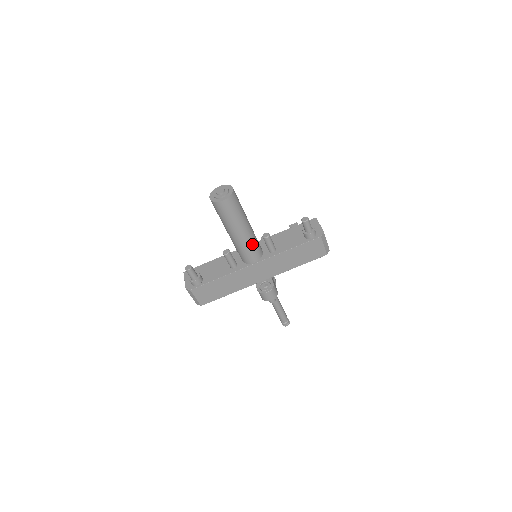
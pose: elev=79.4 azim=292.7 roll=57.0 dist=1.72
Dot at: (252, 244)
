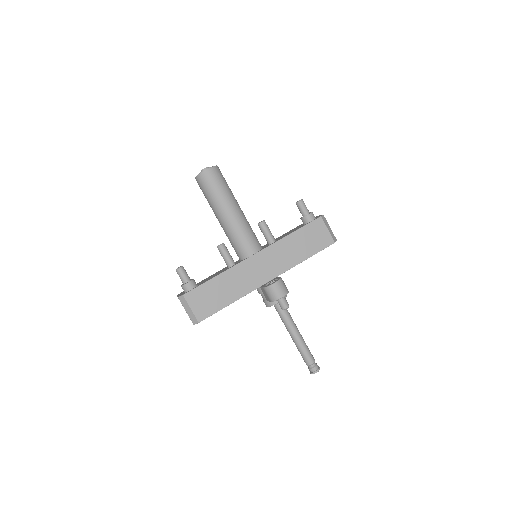
Dot at: (247, 229)
